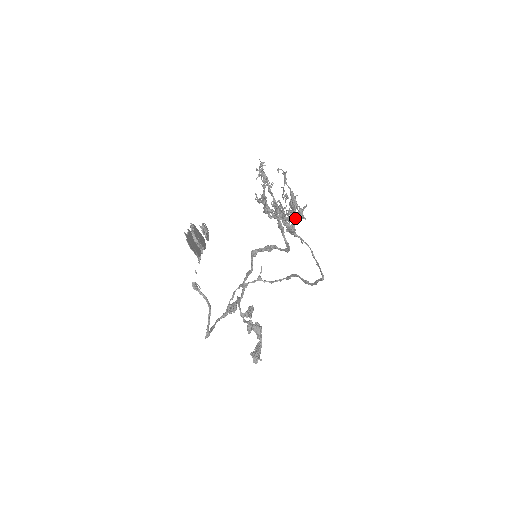
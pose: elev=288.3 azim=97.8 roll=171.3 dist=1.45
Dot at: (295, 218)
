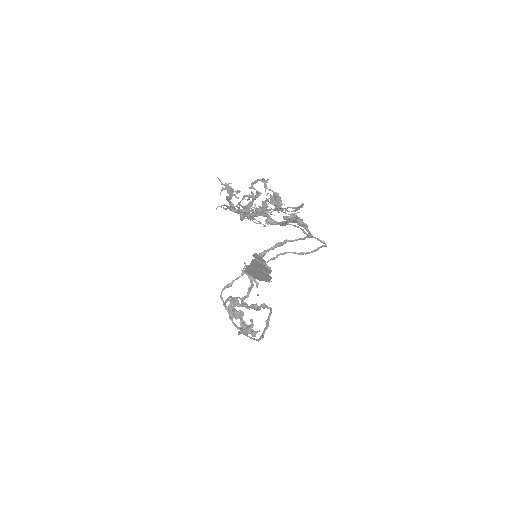
Dot at: occluded
